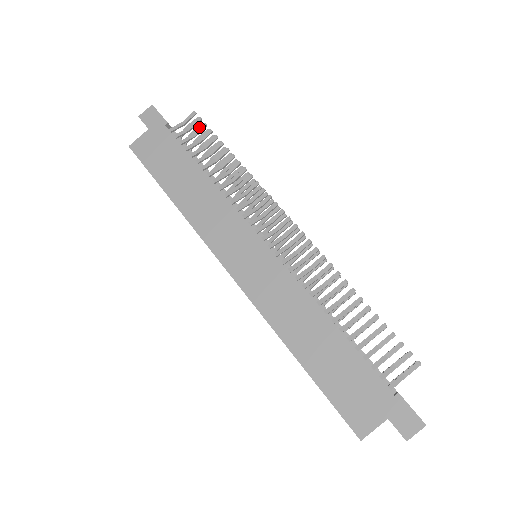
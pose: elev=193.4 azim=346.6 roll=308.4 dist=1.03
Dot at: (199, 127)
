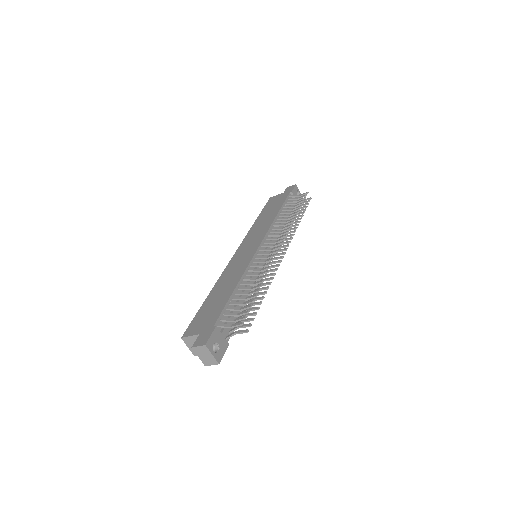
Dot at: (306, 201)
